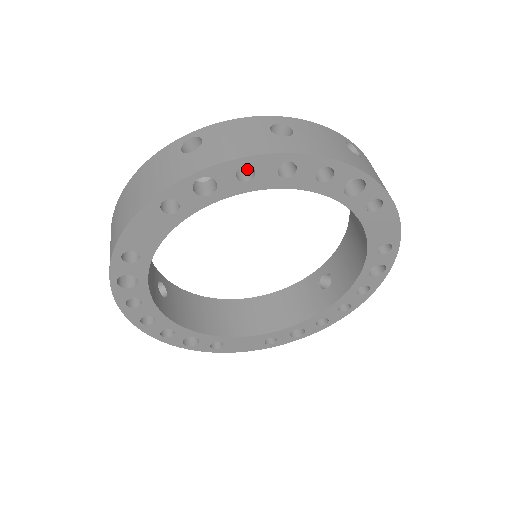
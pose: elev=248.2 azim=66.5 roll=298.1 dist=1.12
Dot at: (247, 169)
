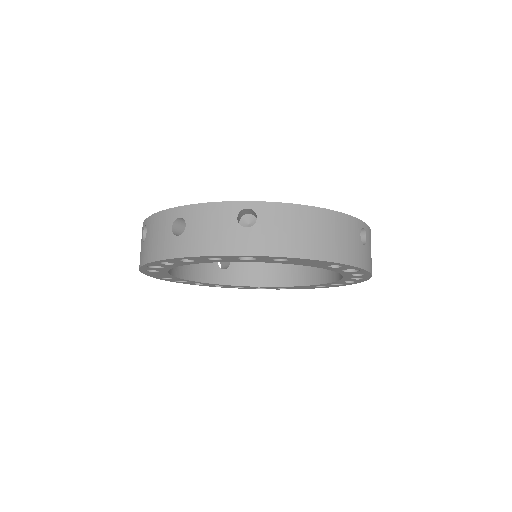
Dot at: occluded
